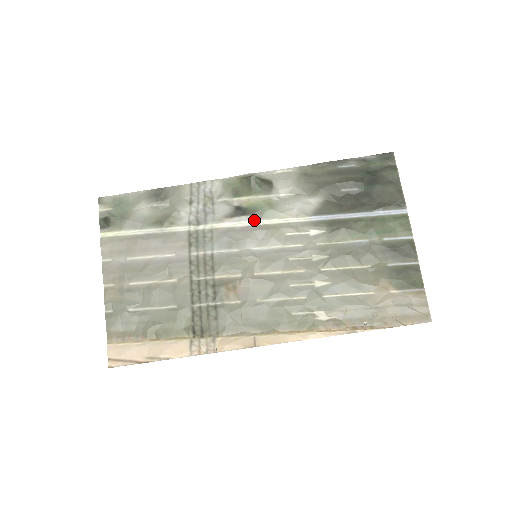
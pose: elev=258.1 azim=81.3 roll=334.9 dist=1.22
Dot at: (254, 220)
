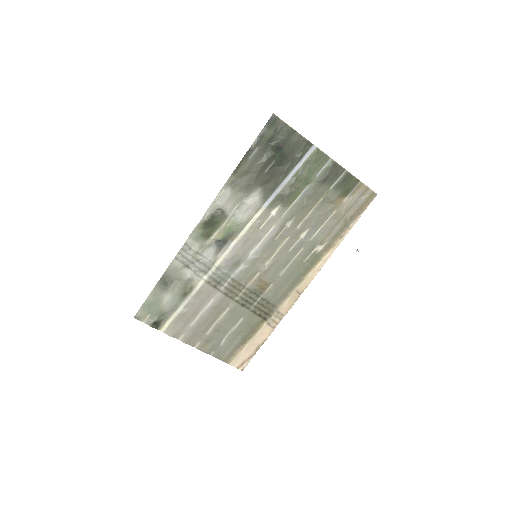
Dot at: (234, 240)
